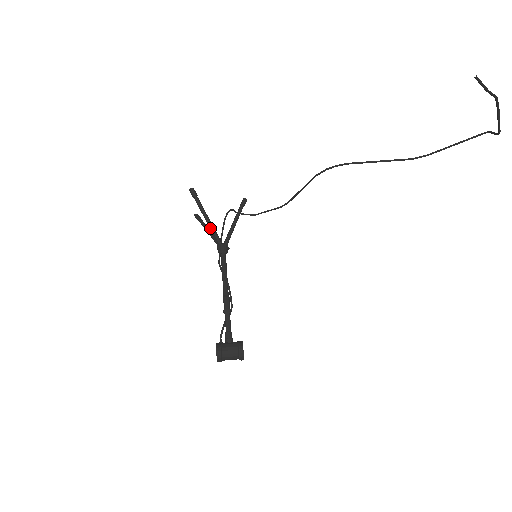
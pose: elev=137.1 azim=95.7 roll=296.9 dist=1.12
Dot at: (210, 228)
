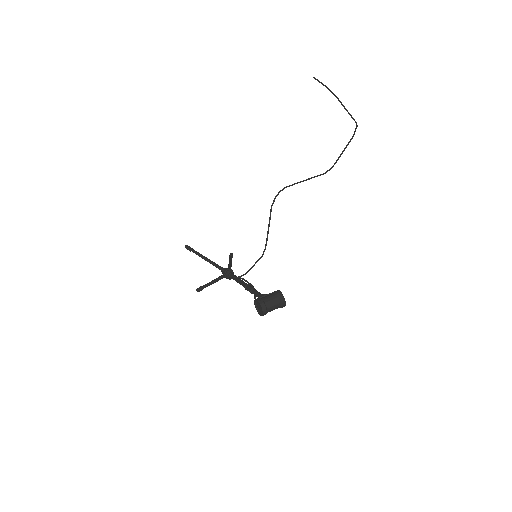
Dot at: (212, 263)
